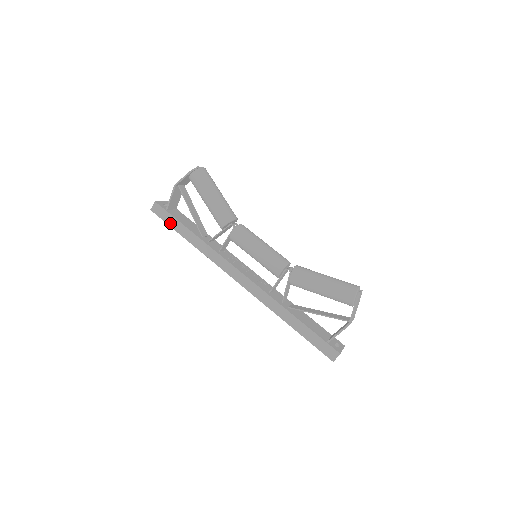
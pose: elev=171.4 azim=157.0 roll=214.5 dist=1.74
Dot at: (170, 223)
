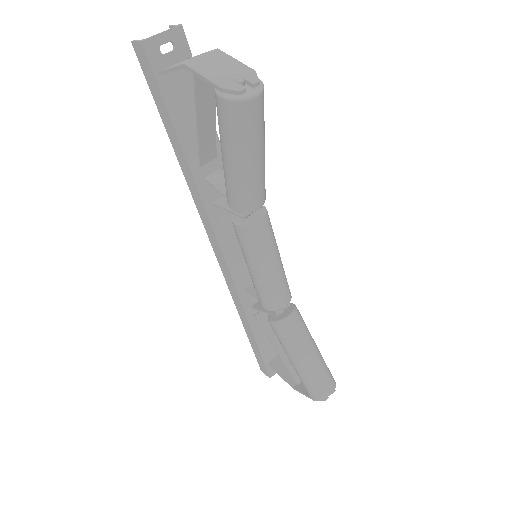
Dot at: (157, 101)
